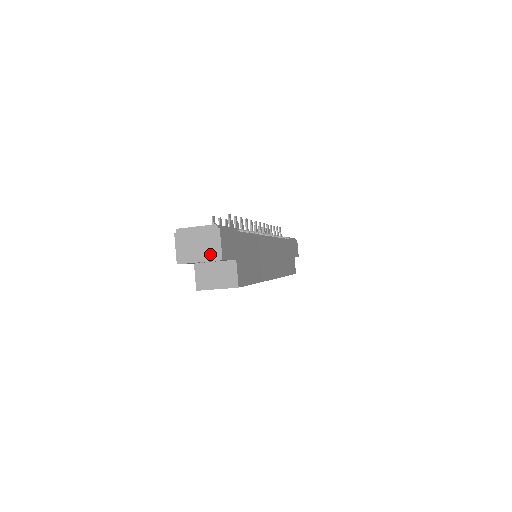
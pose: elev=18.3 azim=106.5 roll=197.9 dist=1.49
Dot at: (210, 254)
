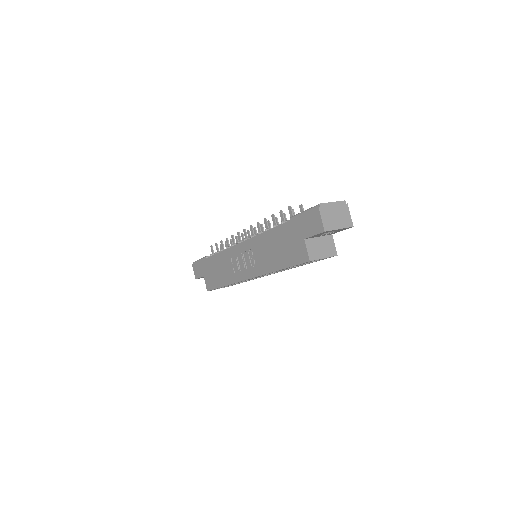
Dot at: (345, 222)
